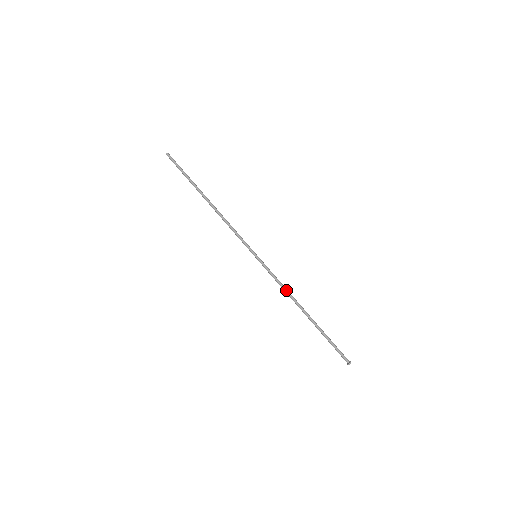
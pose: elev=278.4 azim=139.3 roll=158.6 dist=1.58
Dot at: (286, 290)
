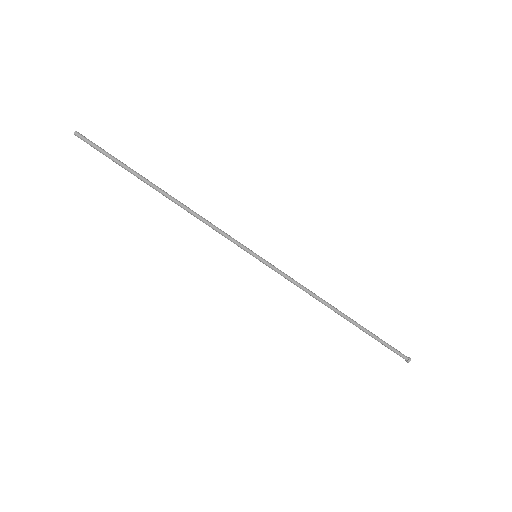
Dot at: (309, 291)
